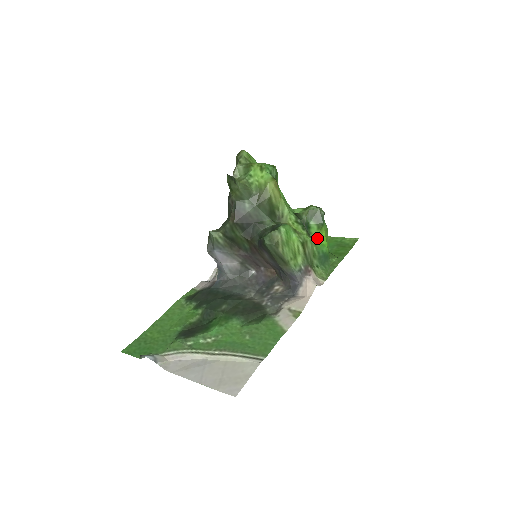
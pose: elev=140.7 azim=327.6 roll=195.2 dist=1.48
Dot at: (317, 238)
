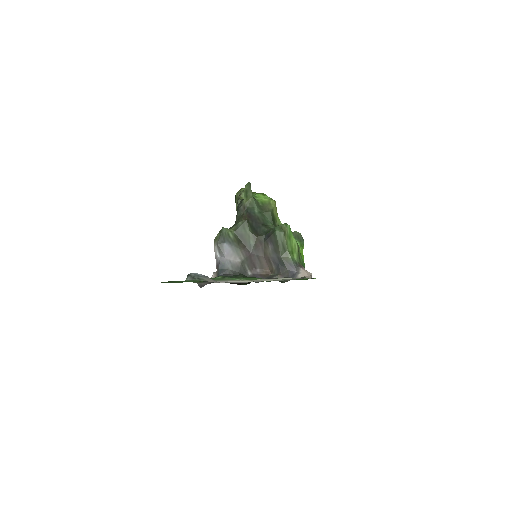
Dot at: occluded
